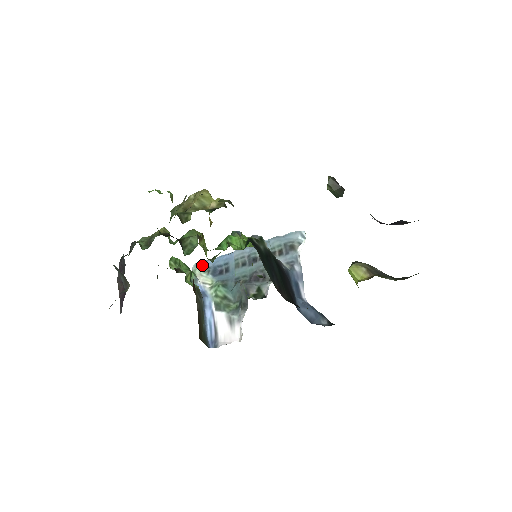
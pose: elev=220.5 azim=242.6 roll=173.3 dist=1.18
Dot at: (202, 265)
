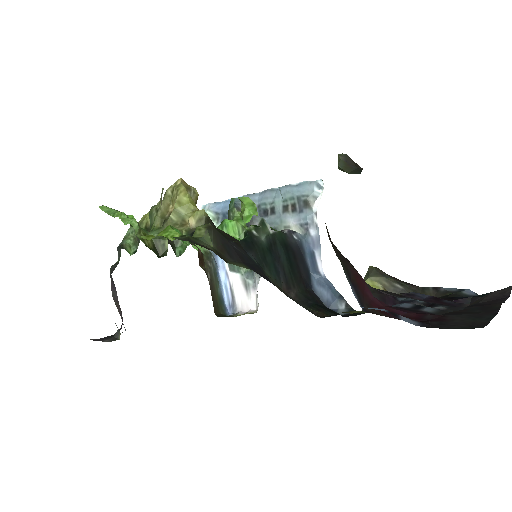
Dot at: (210, 211)
